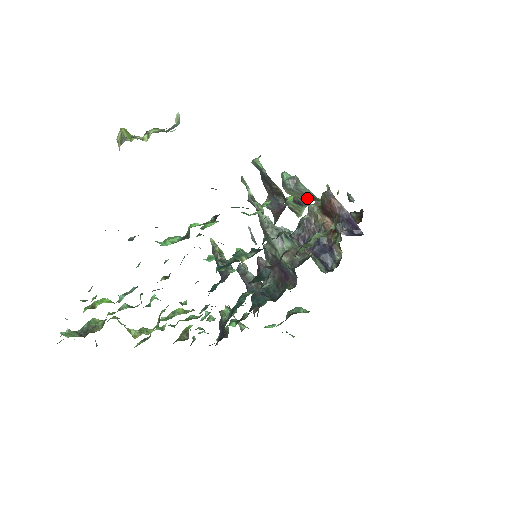
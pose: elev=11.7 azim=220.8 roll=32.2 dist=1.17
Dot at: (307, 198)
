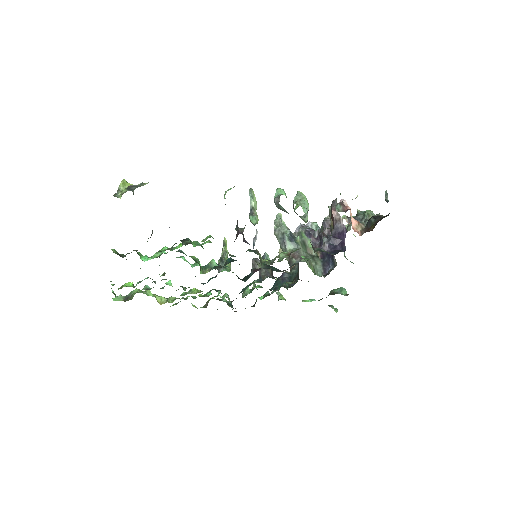
Dot at: occluded
